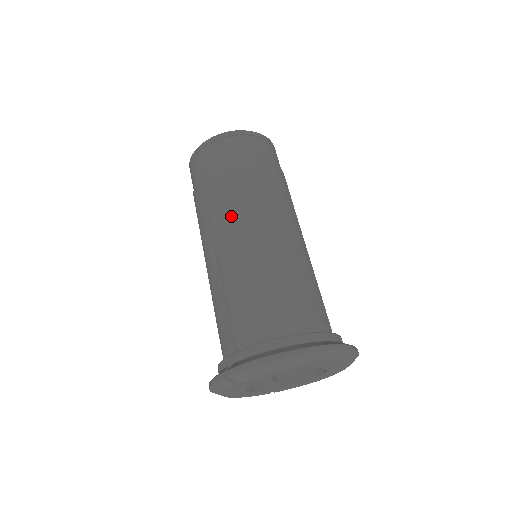
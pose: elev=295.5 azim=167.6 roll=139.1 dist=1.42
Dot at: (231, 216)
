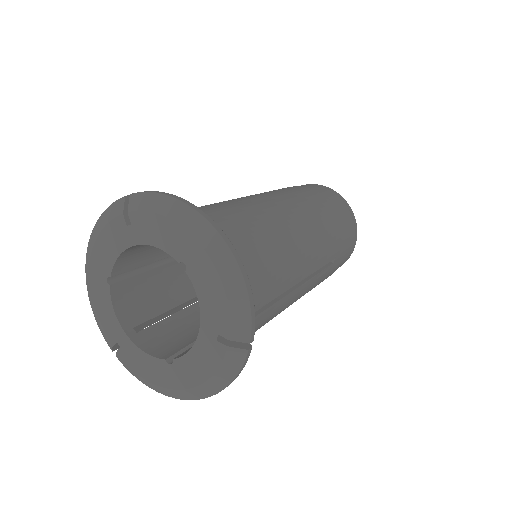
Dot at: (279, 195)
